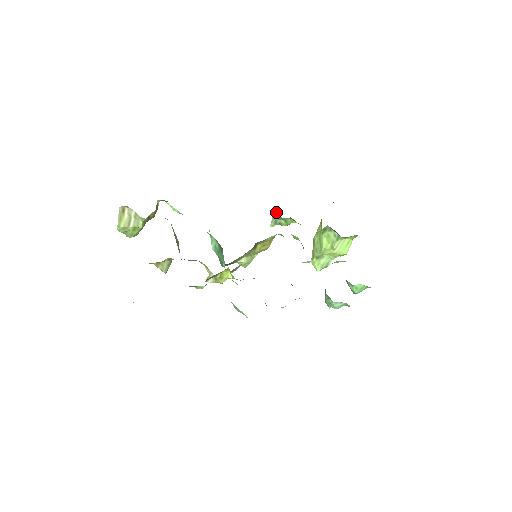
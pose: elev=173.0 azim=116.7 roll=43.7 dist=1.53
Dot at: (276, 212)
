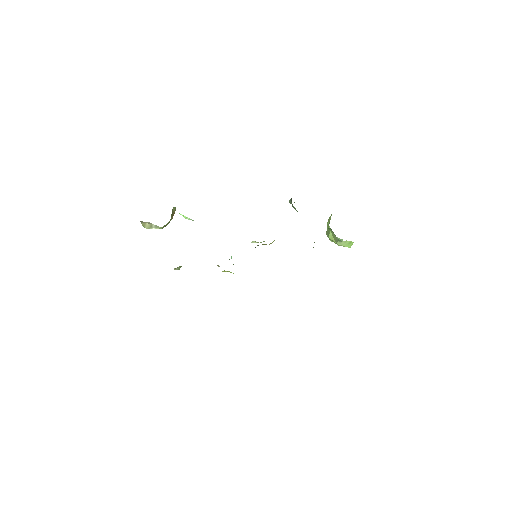
Dot at: (291, 199)
